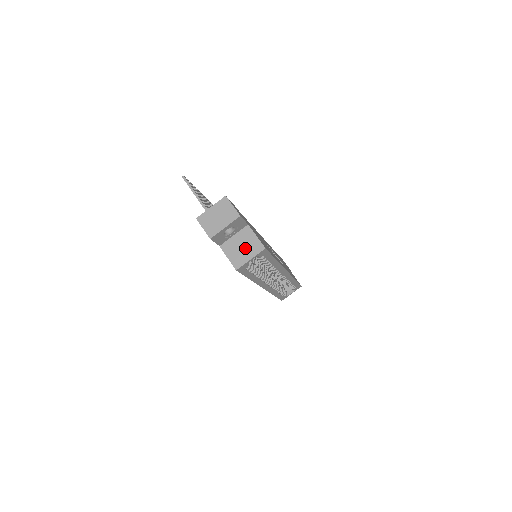
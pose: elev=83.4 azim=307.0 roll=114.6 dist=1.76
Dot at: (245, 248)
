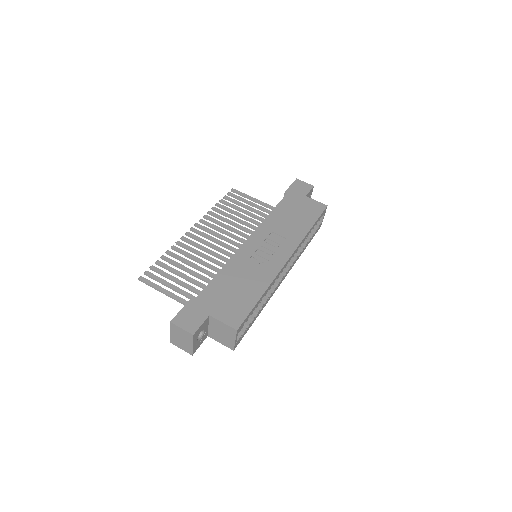
Dot at: (224, 334)
